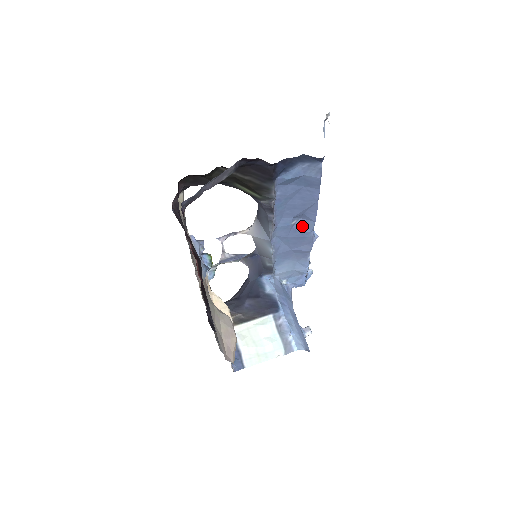
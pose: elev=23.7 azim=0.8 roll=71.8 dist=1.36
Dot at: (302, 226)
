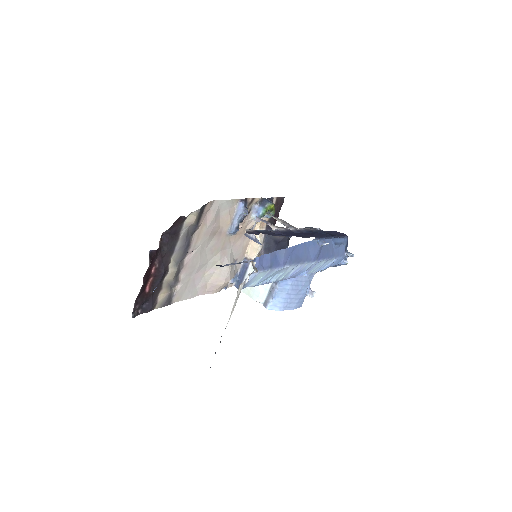
Dot at: occluded
